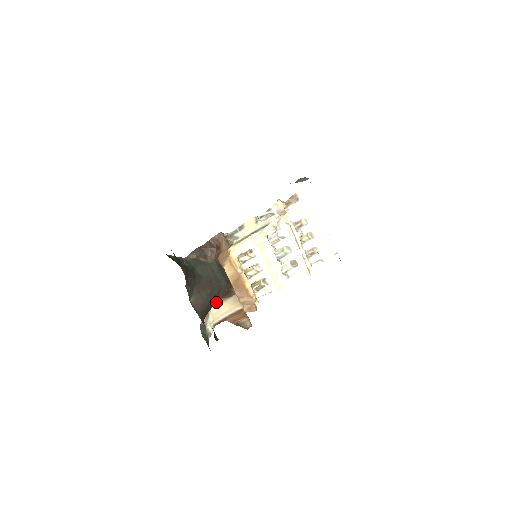
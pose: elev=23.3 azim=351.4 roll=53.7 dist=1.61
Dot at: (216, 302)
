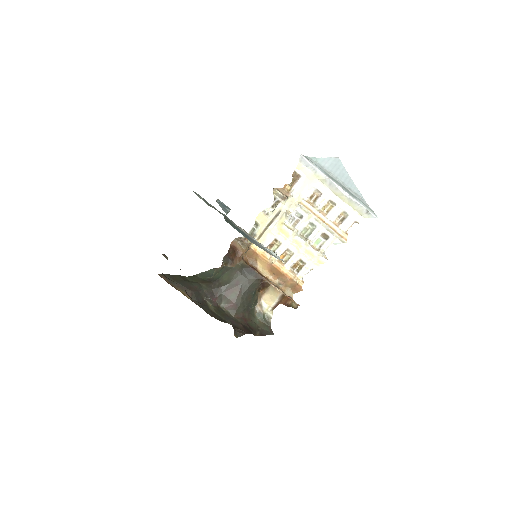
Dot at: (263, 292)
